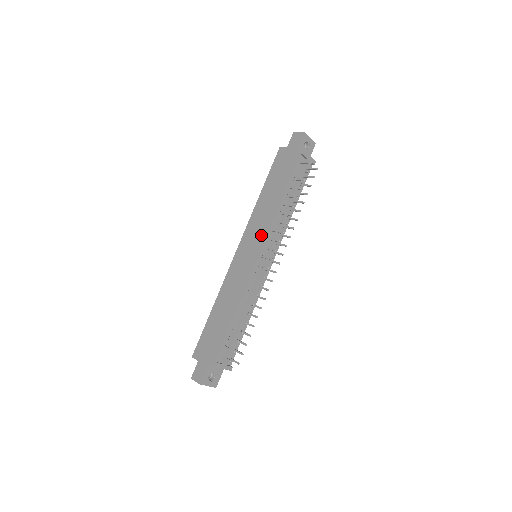
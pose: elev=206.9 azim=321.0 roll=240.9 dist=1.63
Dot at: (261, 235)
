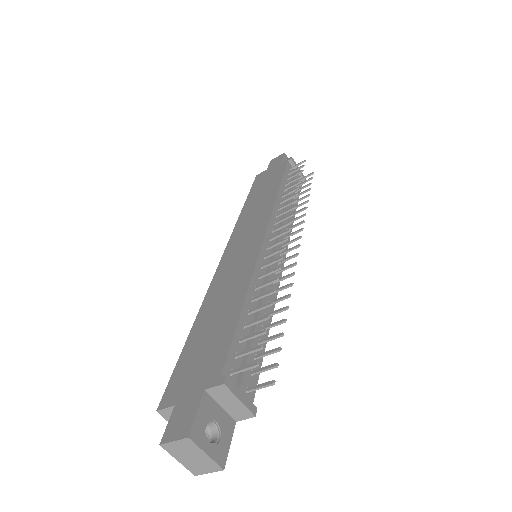
Dot at: (260, 221)
